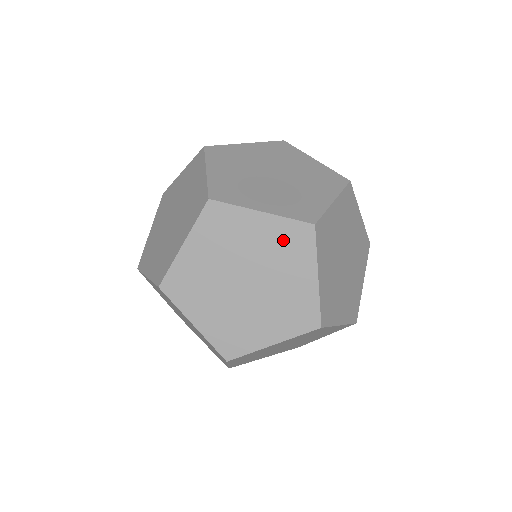
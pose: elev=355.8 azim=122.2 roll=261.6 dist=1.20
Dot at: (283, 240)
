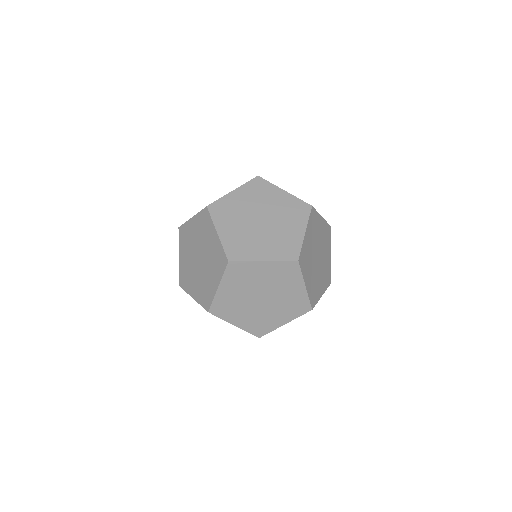
Dot at: (280, 273)
